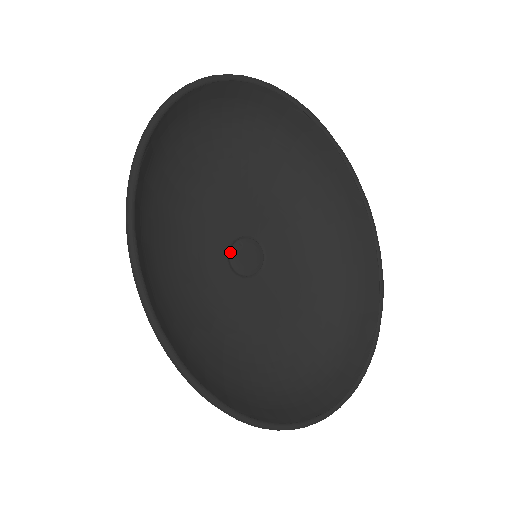
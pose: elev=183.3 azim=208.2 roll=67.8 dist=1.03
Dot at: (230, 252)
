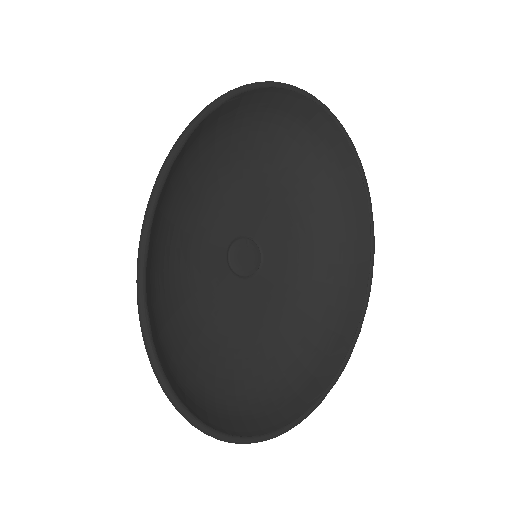
Dot at: (235, 241)
